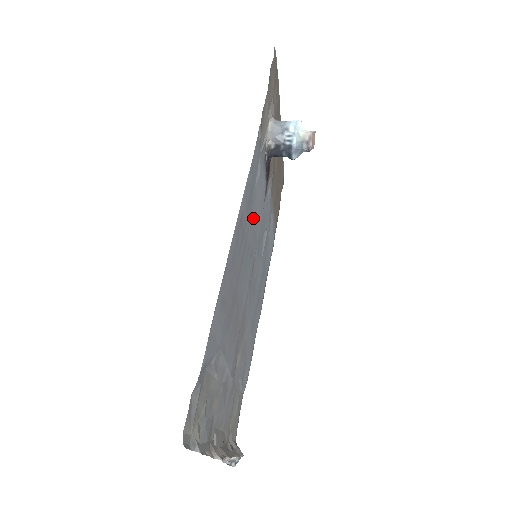
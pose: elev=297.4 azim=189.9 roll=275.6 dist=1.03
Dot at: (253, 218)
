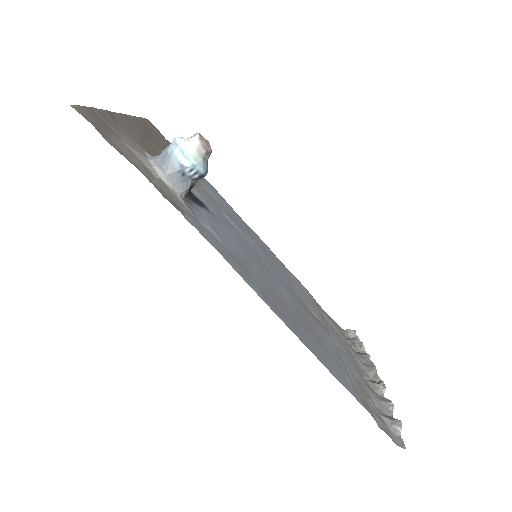
Dot at: (241, 256)
